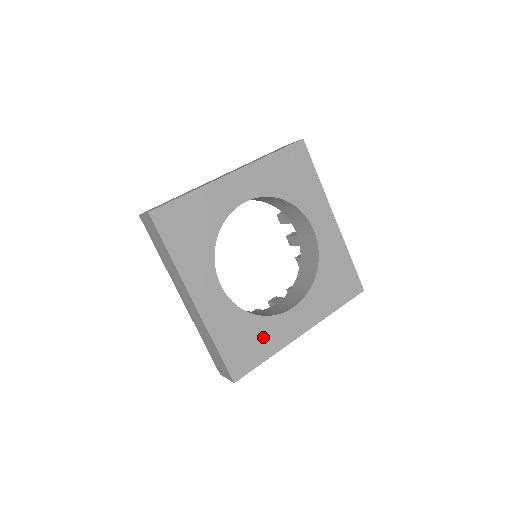
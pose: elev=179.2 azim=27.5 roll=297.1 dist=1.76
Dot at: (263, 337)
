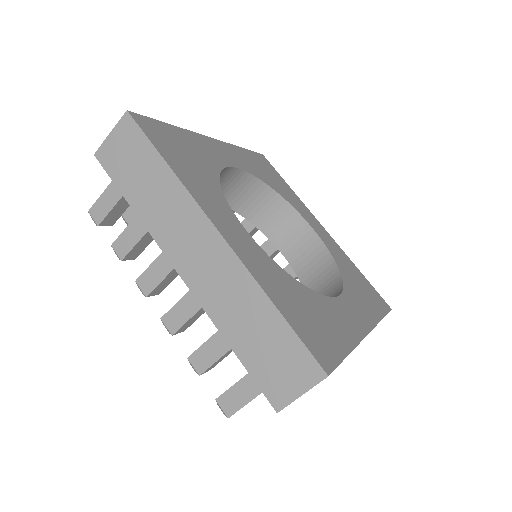
Dot at: (327, 318)
